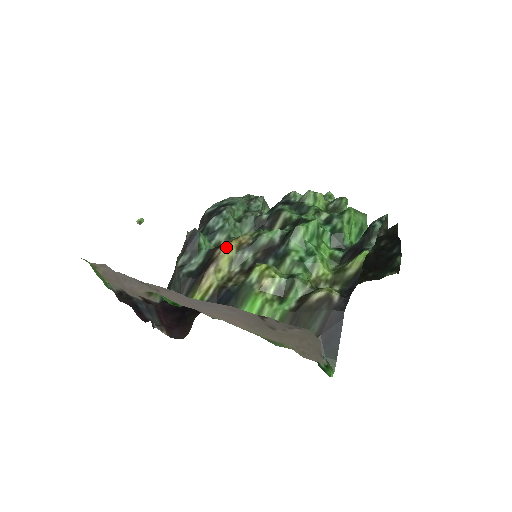
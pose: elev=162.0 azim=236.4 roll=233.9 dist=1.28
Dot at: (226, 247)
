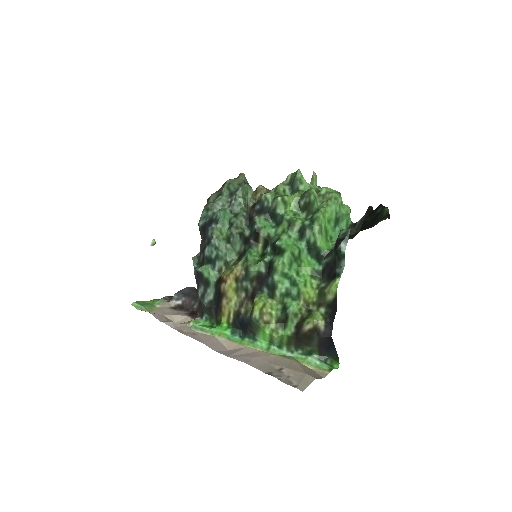
Dot at: (227, 283)
